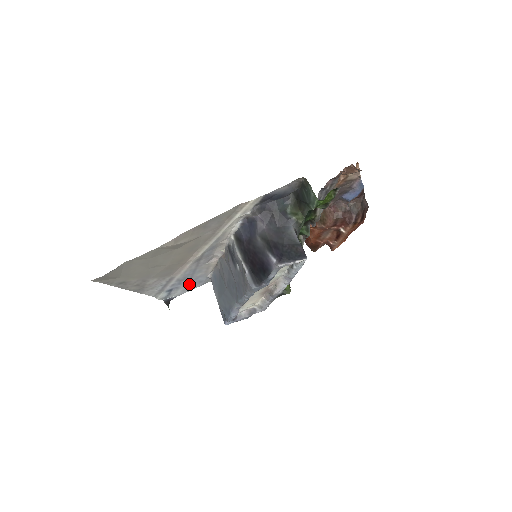
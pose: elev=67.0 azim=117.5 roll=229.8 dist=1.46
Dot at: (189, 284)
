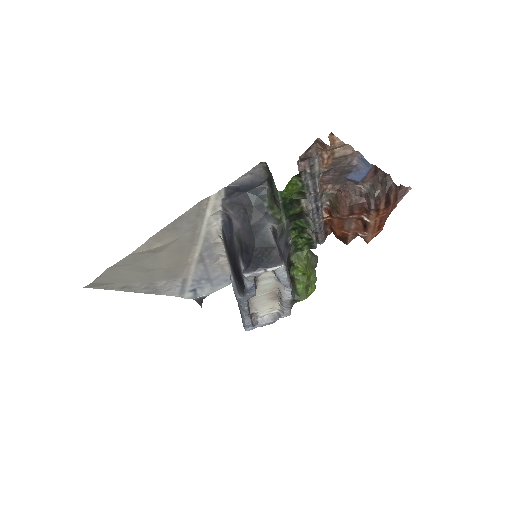
Dot at: (213, 283)
